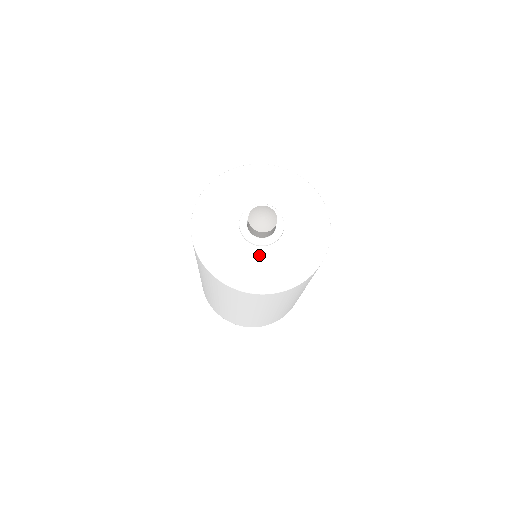
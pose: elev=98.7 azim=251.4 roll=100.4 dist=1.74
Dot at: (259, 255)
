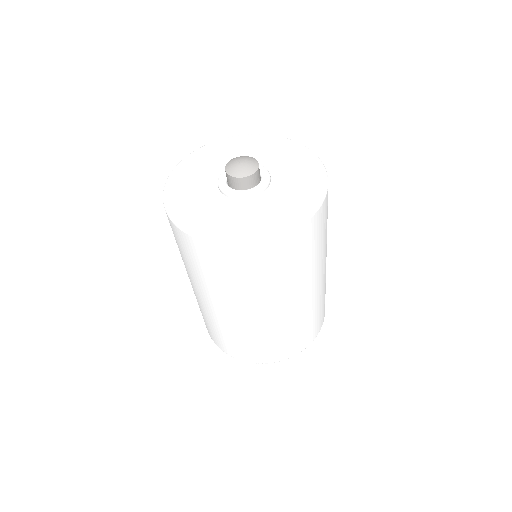
Dot at: (275, 194)
